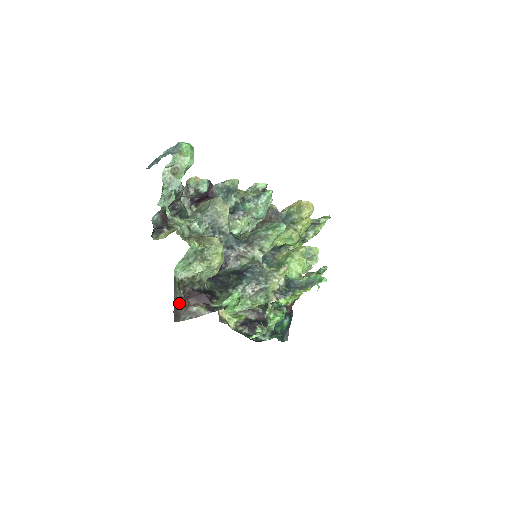
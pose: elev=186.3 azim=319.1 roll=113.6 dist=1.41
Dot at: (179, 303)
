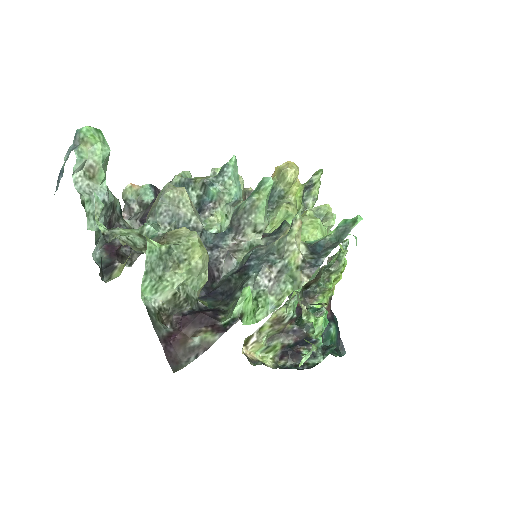
Dot at: (169, 342)
